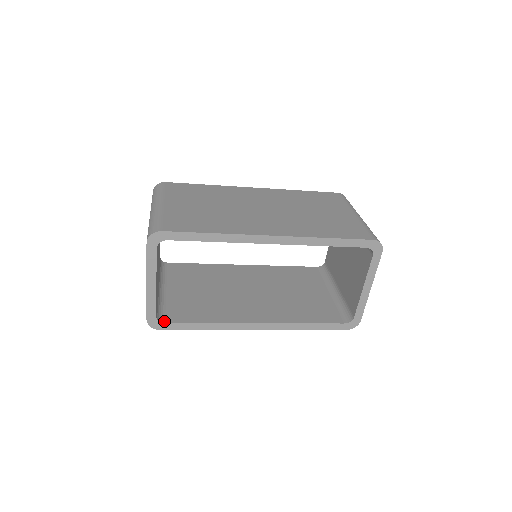
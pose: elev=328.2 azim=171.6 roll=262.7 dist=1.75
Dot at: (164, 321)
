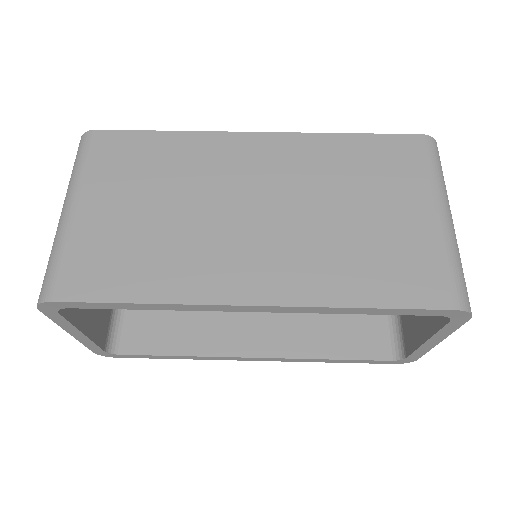
Dot at: (120, 351)
